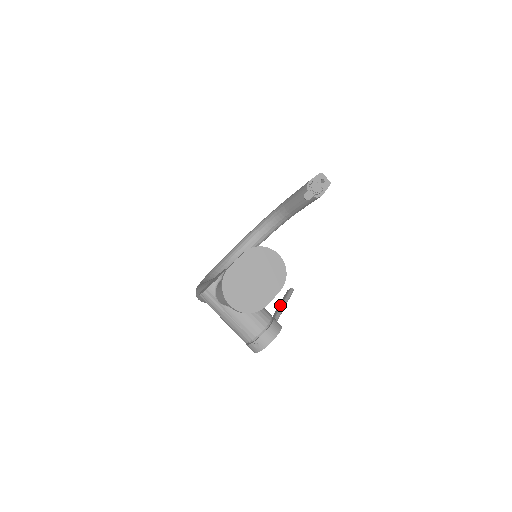
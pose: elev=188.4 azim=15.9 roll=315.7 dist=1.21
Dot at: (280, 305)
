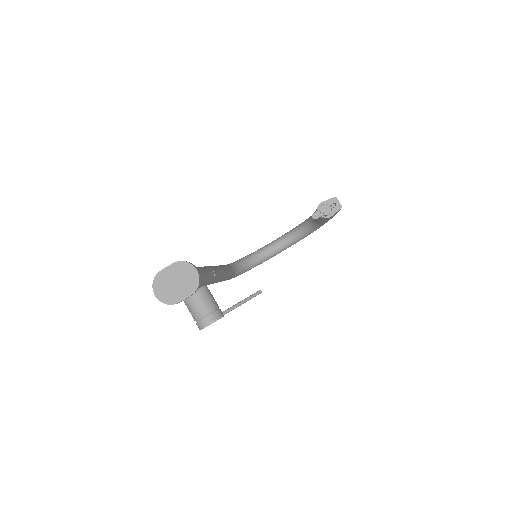
Dot at: (240, 301)
